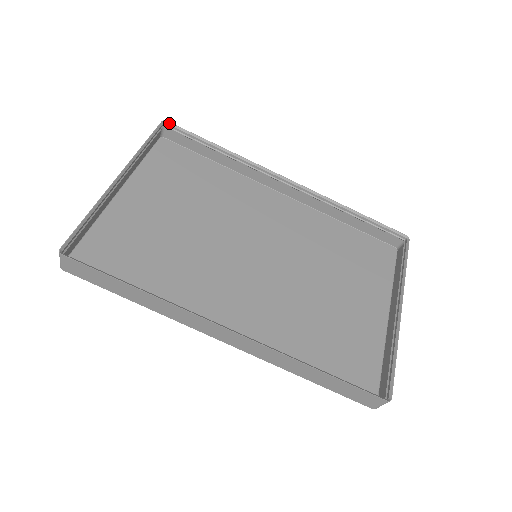
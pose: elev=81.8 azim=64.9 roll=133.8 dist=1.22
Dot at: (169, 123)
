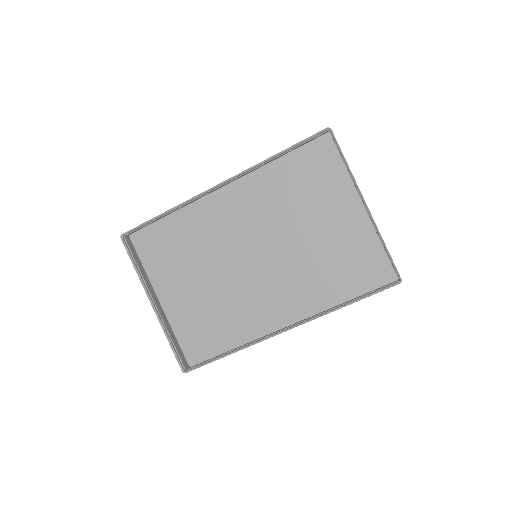
Dot at: (124, 234)
